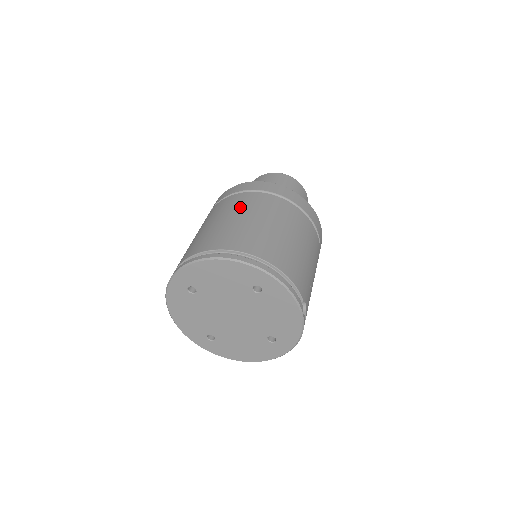
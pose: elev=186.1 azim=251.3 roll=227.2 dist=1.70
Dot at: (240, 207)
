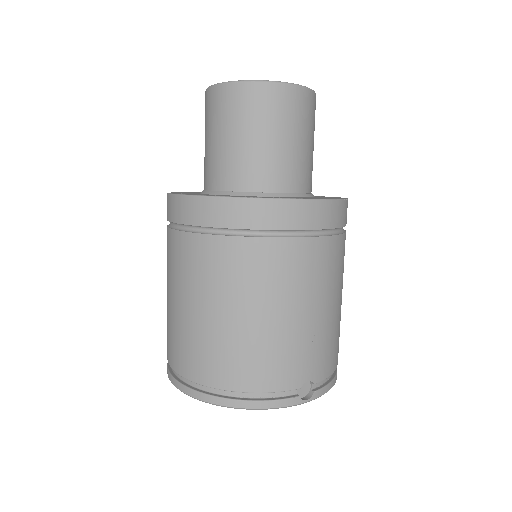
Dot at: (175, 275)
